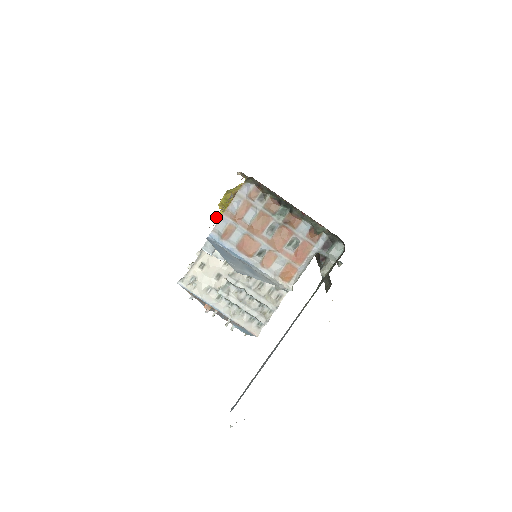
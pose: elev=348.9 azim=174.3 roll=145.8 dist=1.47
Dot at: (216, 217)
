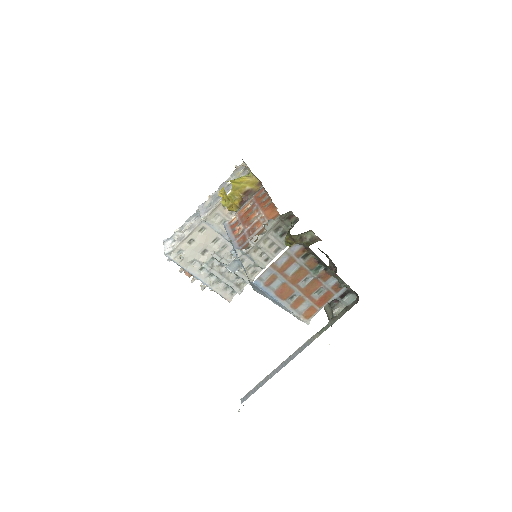
Dot at: (245, 243)
